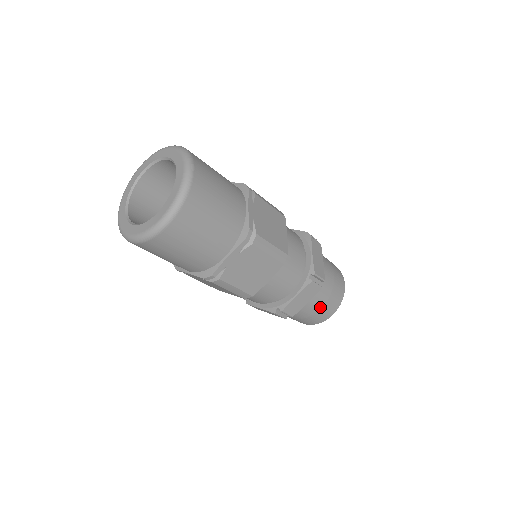
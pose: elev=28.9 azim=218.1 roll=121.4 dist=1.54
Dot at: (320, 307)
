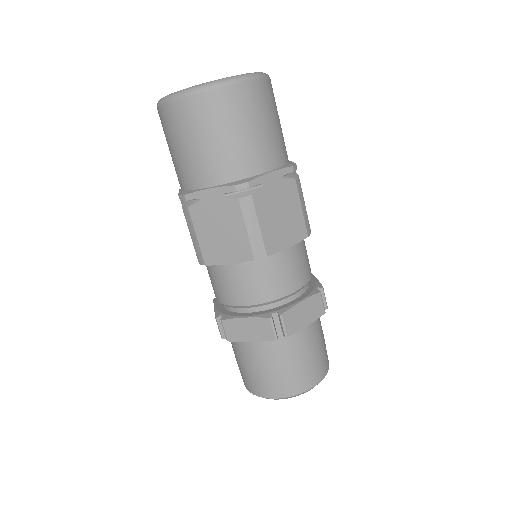
Dot at: (310, 355)
